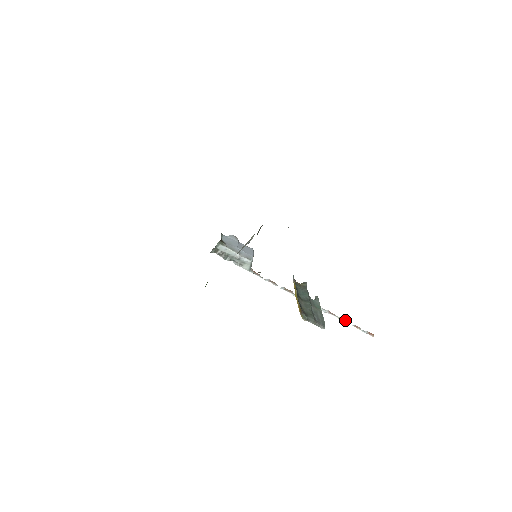
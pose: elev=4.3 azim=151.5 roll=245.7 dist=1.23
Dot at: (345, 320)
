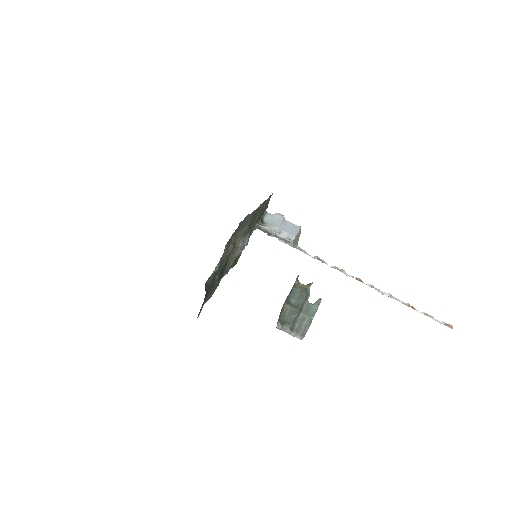
Dot at: (412, 306)
